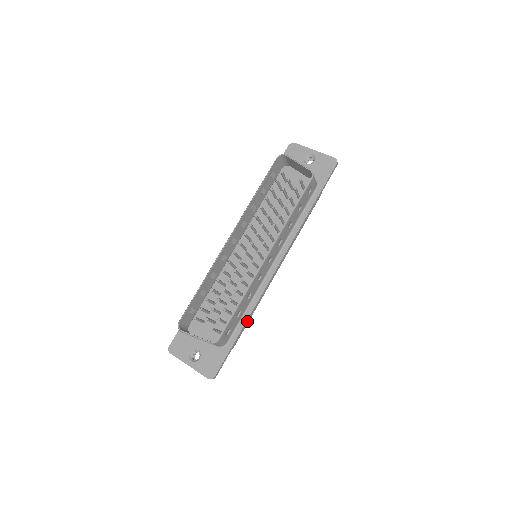
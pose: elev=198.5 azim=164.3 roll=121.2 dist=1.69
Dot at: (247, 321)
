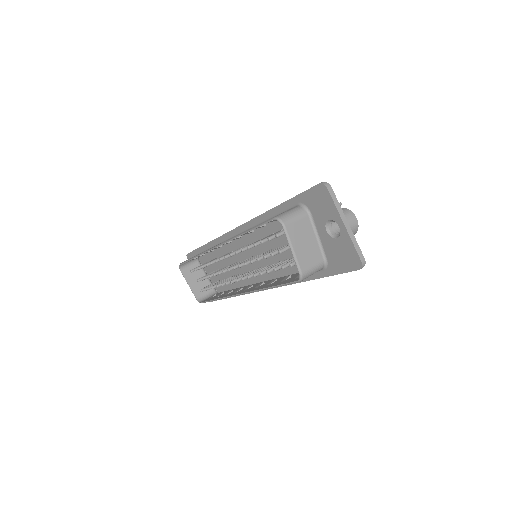
Dot at: occluded
